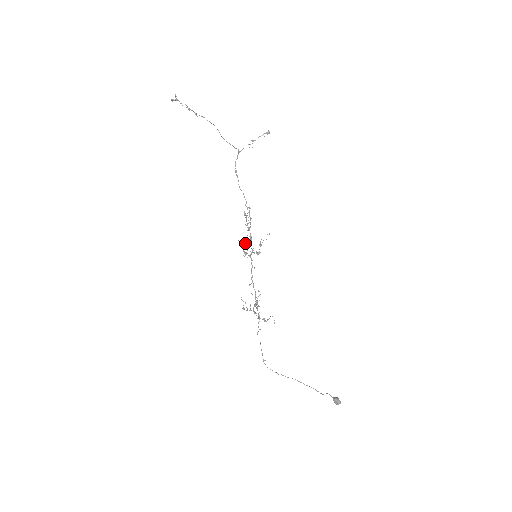
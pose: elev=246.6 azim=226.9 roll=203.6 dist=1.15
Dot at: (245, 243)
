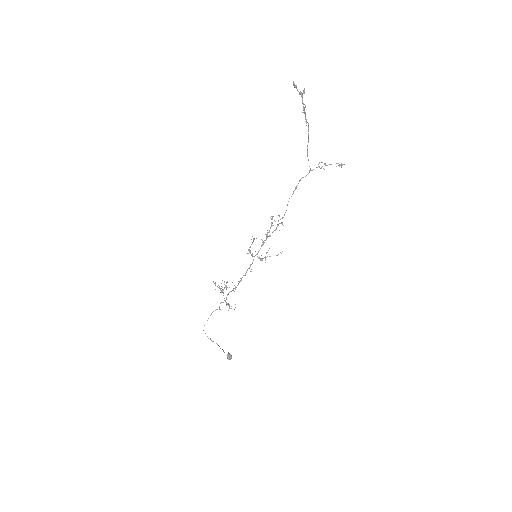
Dot at: (253, 238)
